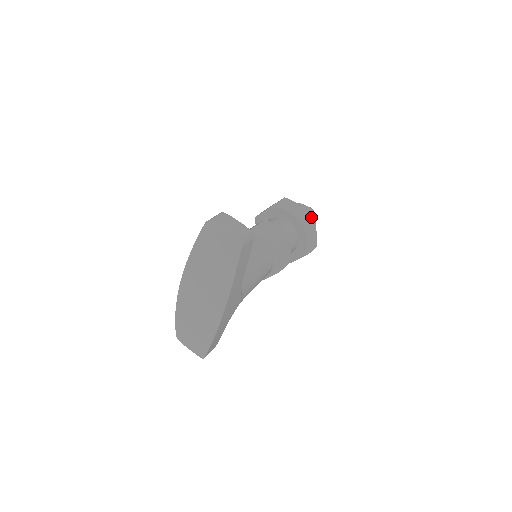
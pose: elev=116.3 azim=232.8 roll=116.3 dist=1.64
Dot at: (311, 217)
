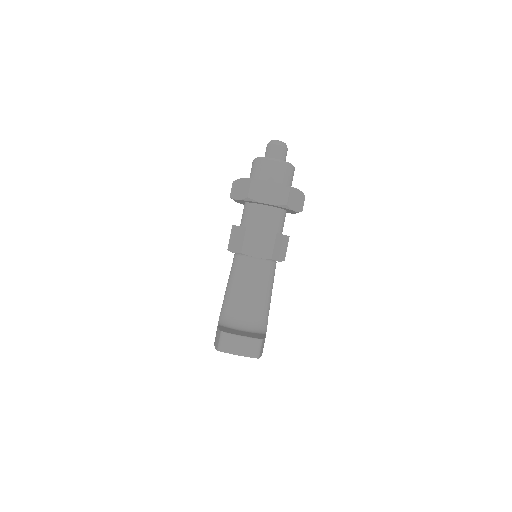
Dot at: (289, 193)
